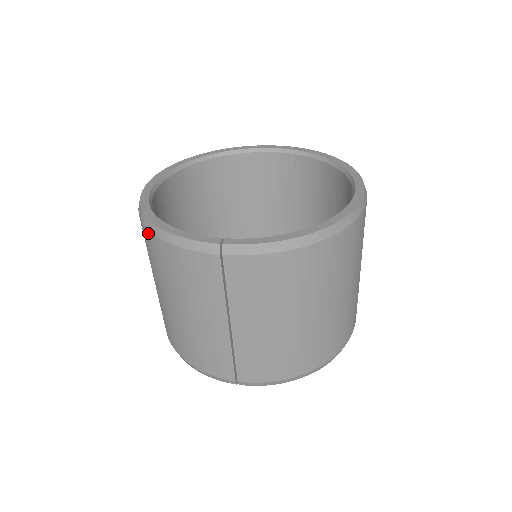
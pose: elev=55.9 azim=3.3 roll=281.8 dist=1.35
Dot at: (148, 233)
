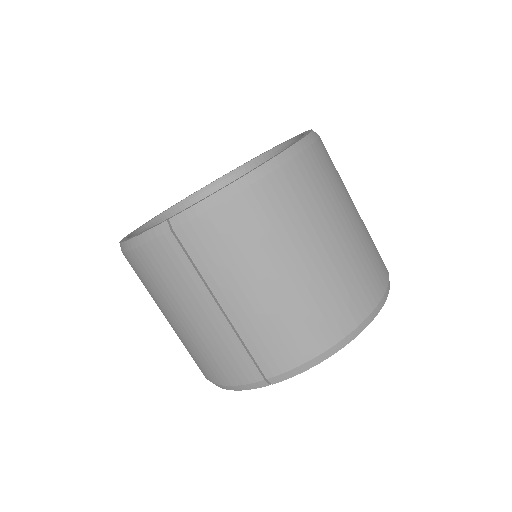
Dot at: (125, 256)
